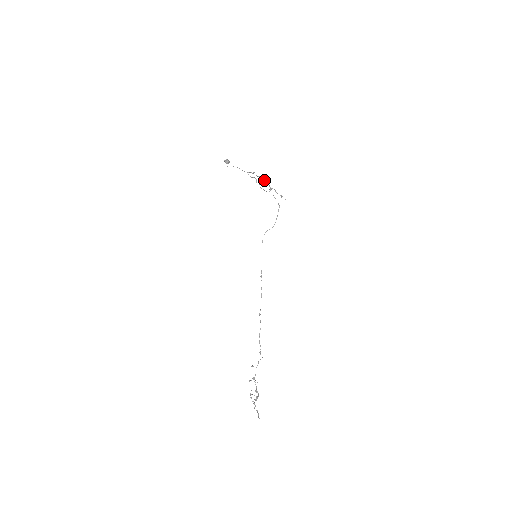
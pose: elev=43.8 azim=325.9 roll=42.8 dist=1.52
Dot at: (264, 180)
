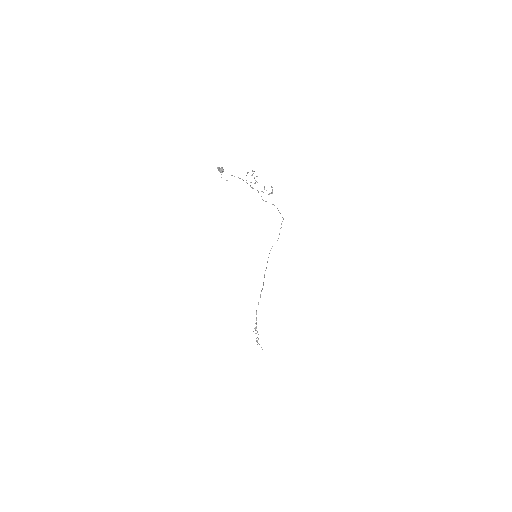
Dot at: (252, 171)
